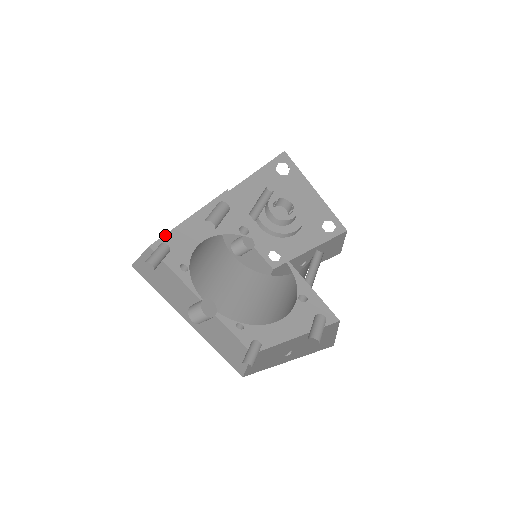
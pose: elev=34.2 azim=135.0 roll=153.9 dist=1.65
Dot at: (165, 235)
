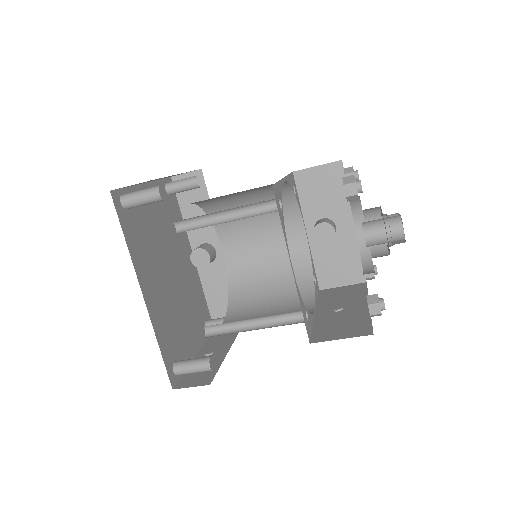
Dot at: occluded
